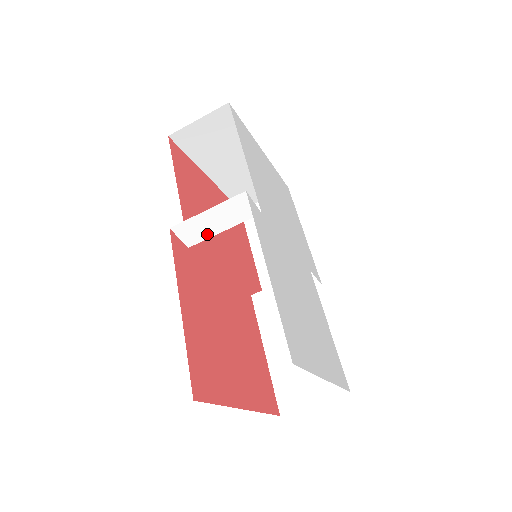
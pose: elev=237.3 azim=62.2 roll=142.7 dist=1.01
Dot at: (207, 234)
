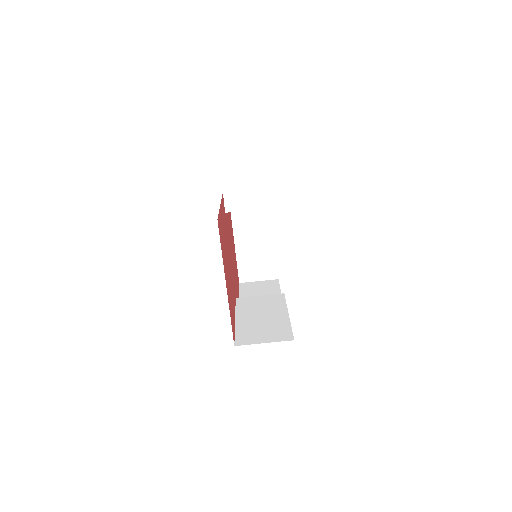
Dot at: (241, 208)
